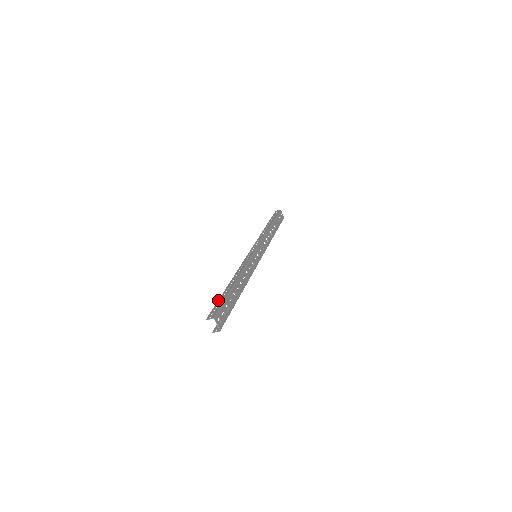
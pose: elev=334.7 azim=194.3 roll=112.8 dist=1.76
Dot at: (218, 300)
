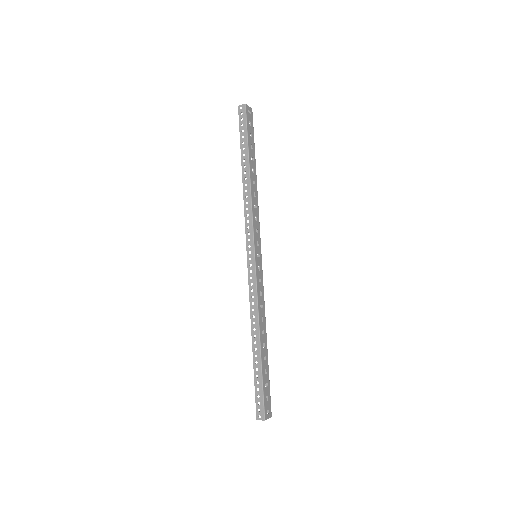
Dot at: (254, 381)
